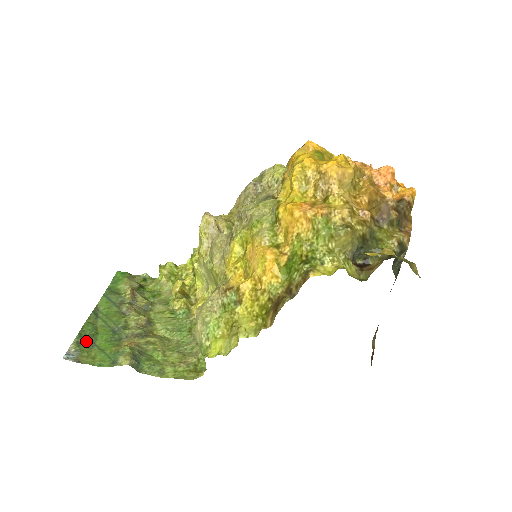
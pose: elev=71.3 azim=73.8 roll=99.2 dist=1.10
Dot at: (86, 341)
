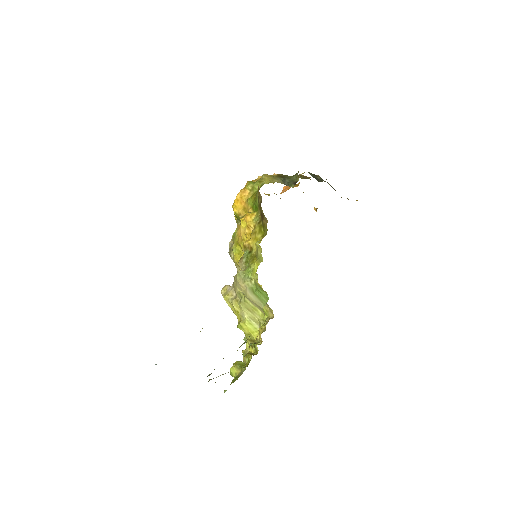
Dot at: occluded
